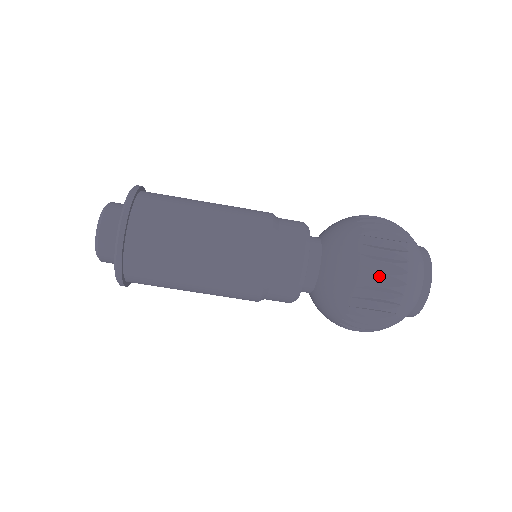
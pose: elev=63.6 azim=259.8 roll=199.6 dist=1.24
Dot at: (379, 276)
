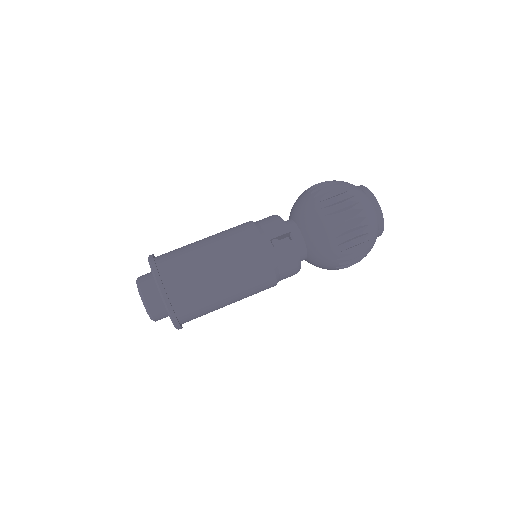
Dot at: occluded
